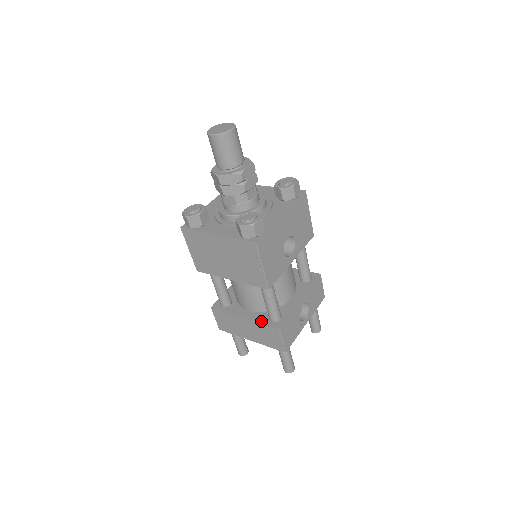
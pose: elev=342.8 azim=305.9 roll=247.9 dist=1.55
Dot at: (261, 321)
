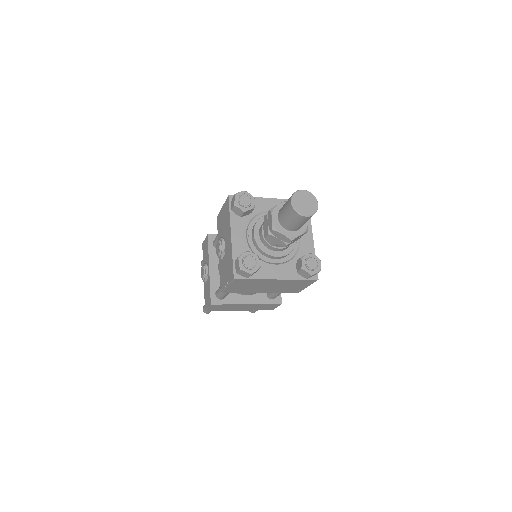
Dot at: (264, 302)
